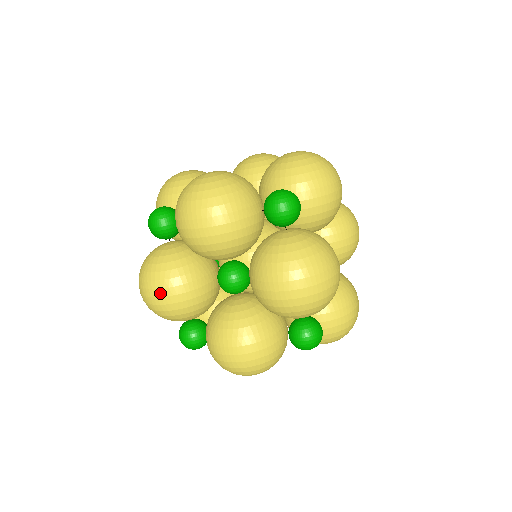
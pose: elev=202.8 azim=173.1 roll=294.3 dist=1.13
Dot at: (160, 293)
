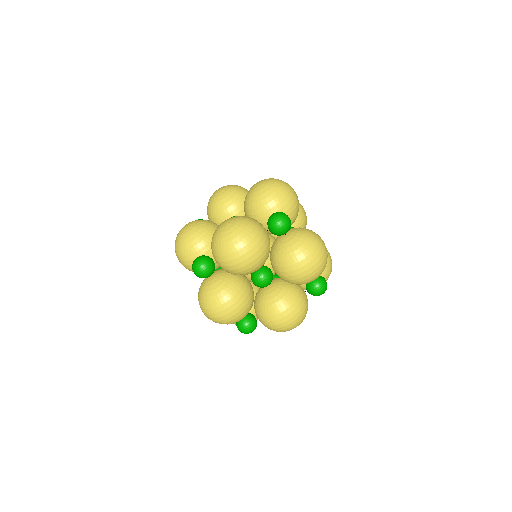
Dot at: occluded
